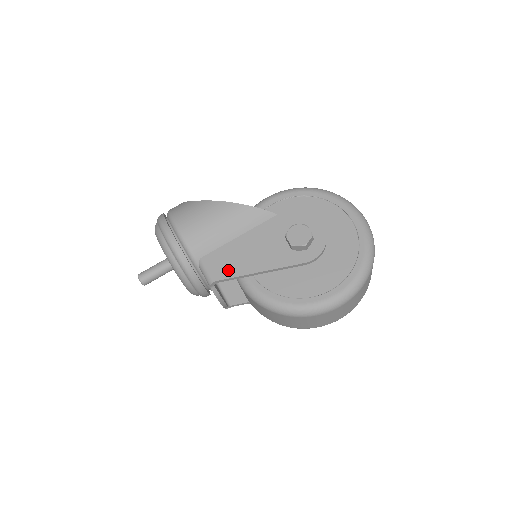
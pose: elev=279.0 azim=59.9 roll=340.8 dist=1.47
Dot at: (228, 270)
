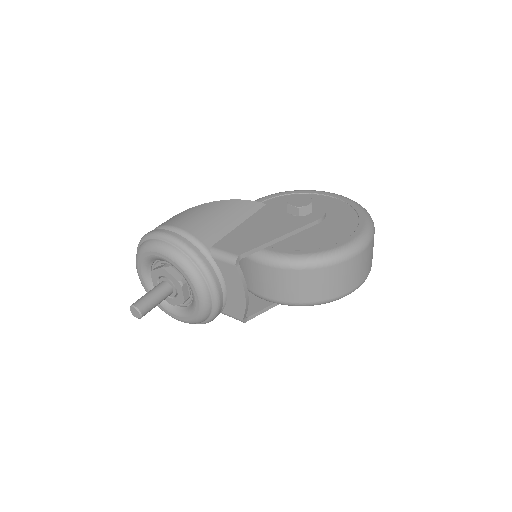
Dot at: (247, 245)
